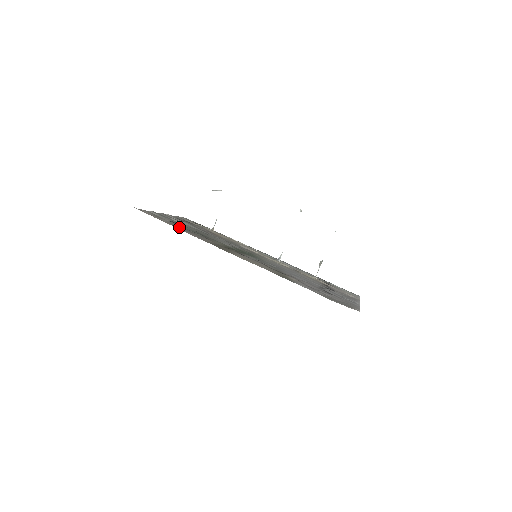
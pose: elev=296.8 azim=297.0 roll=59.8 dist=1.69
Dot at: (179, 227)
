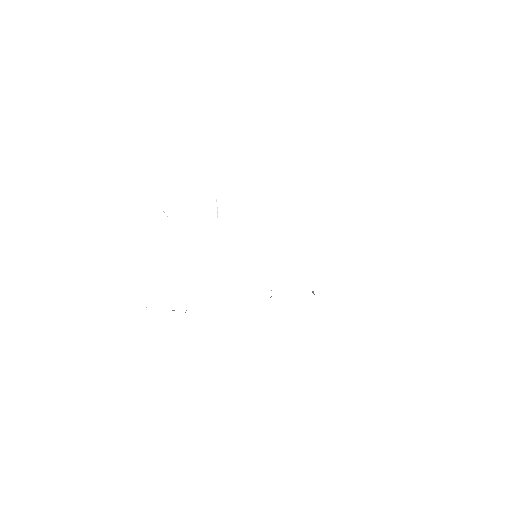
Dot at: occluded
